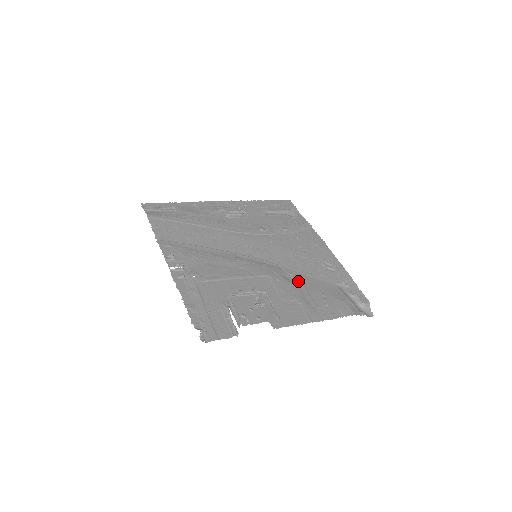
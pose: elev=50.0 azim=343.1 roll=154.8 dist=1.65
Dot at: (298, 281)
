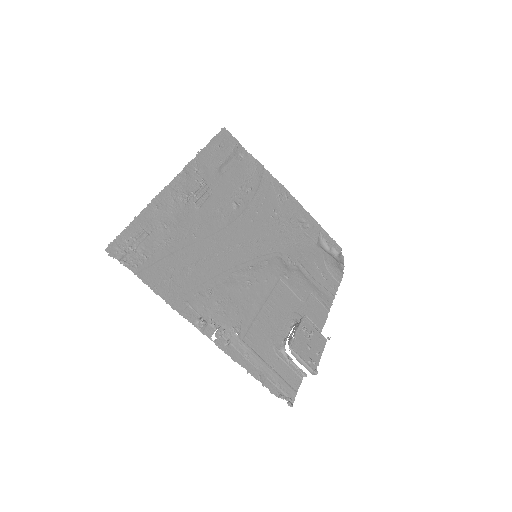
Dot at: (297, 264)
